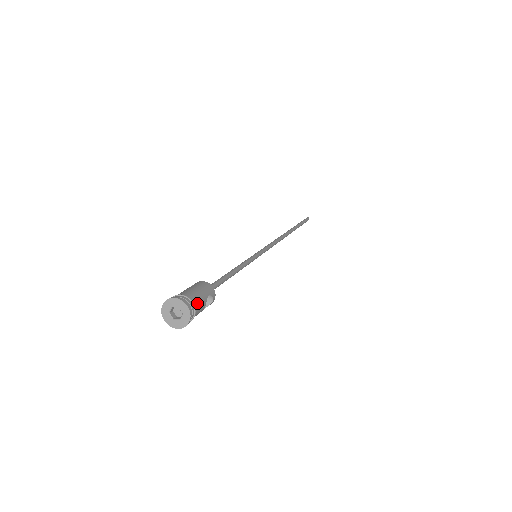
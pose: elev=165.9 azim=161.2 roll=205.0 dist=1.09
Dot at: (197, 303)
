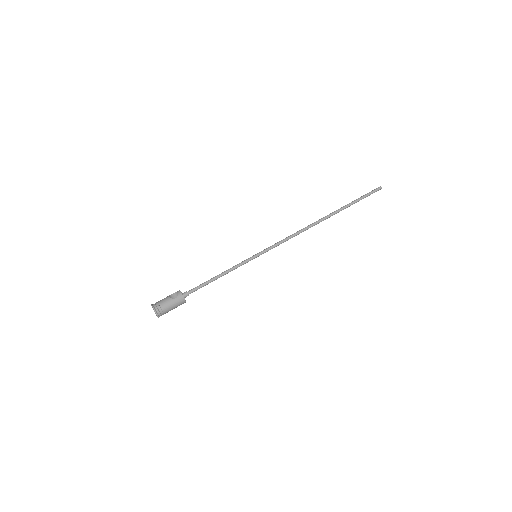
Dot at: (167, 312)
